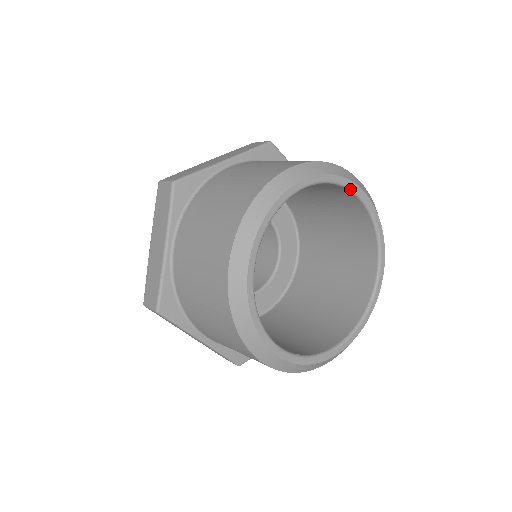
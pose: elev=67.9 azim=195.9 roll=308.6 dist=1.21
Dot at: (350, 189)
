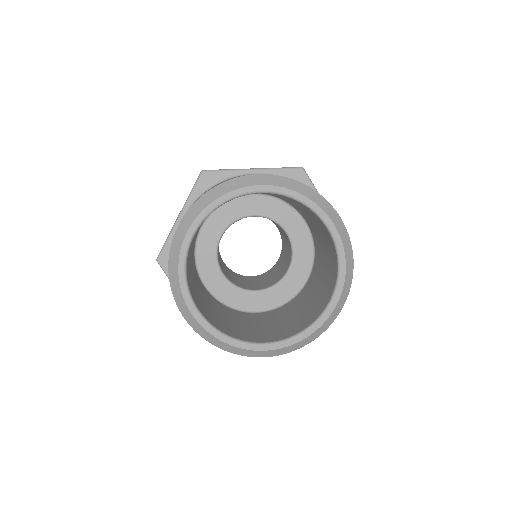
Dot at: (314, 211)
